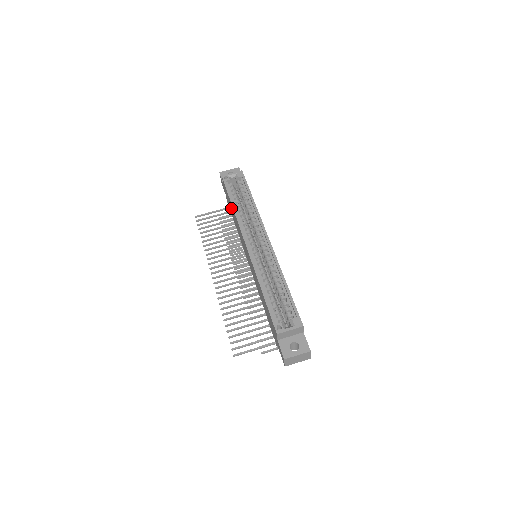
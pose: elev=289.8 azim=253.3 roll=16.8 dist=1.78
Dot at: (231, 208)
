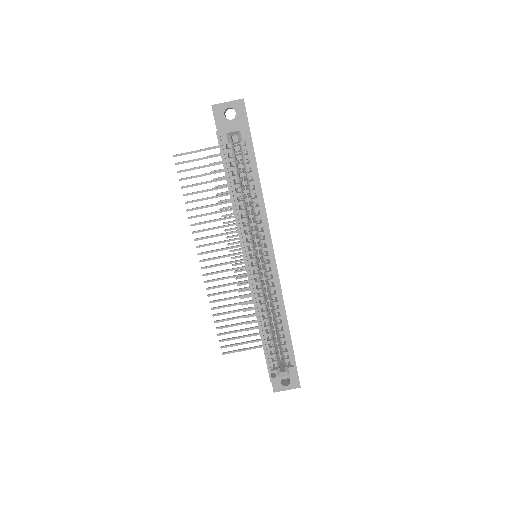
Dot at: occluded
